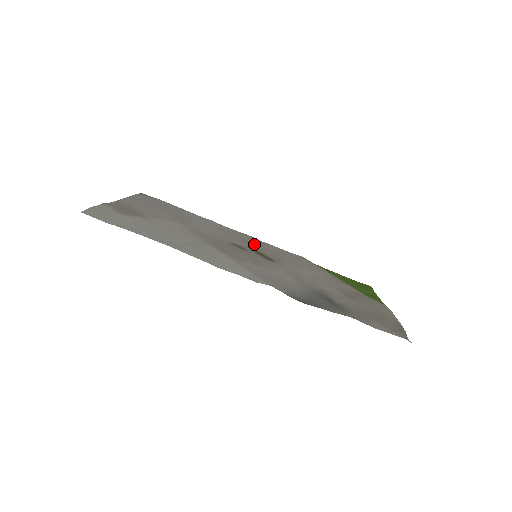
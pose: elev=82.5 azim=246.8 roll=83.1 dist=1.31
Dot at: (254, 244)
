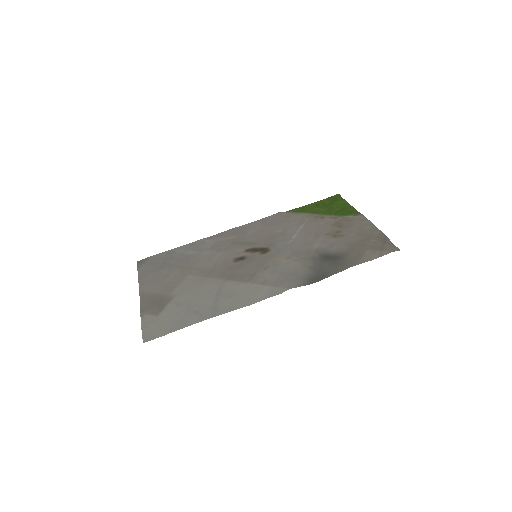
Dot at: (243, 239)
